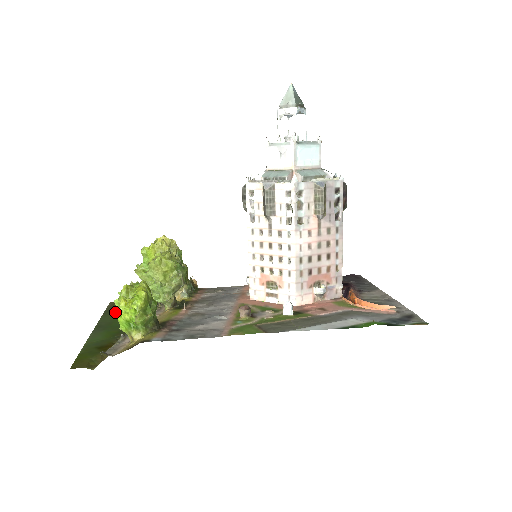
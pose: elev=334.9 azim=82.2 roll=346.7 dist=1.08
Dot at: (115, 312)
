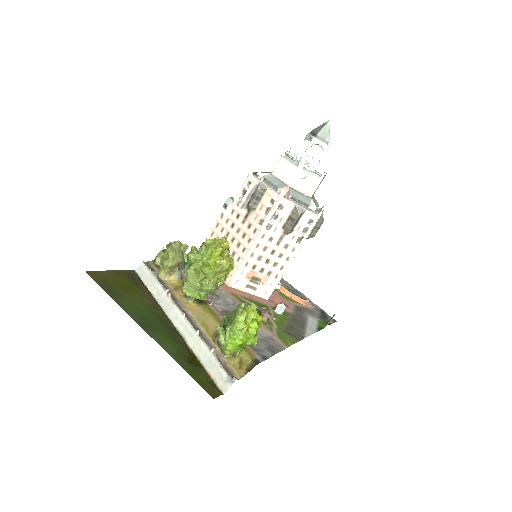
Dot at: (120, 295)
